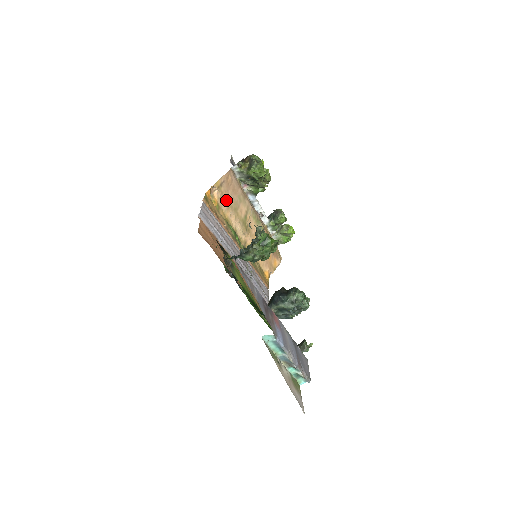
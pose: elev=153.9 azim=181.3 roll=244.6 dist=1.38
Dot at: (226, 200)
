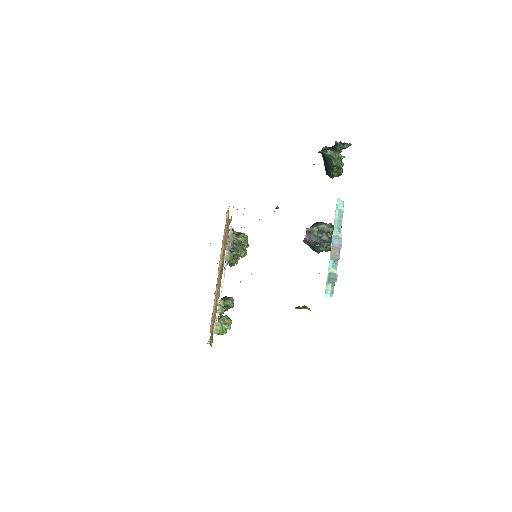
Dot at: (225, 233)
